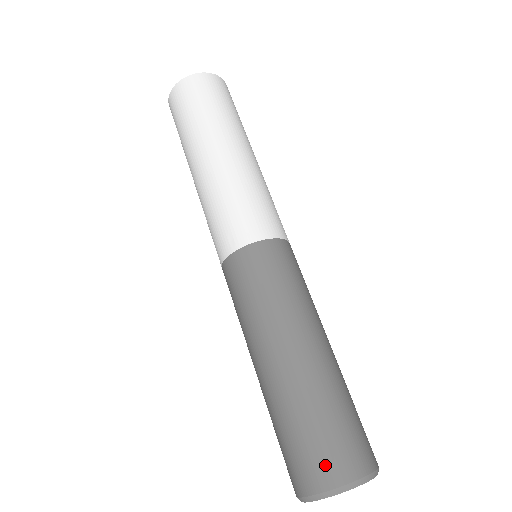
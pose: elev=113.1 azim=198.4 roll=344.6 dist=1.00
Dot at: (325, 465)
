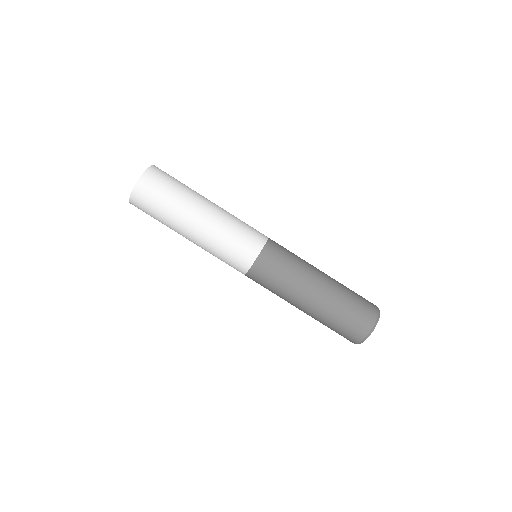
Dot at: (359, 329)
